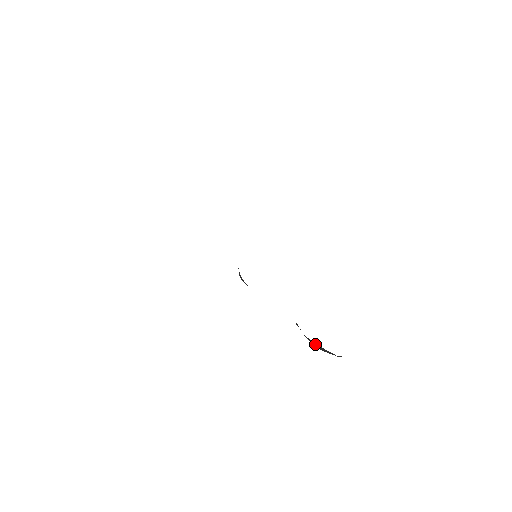
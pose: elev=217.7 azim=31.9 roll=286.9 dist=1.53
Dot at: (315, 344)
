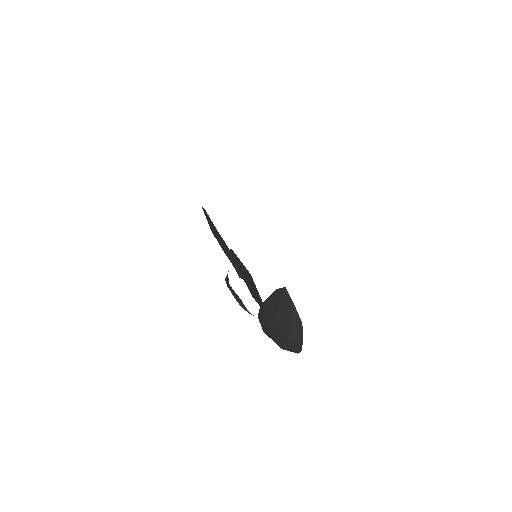
Dot at: (275, 296)
